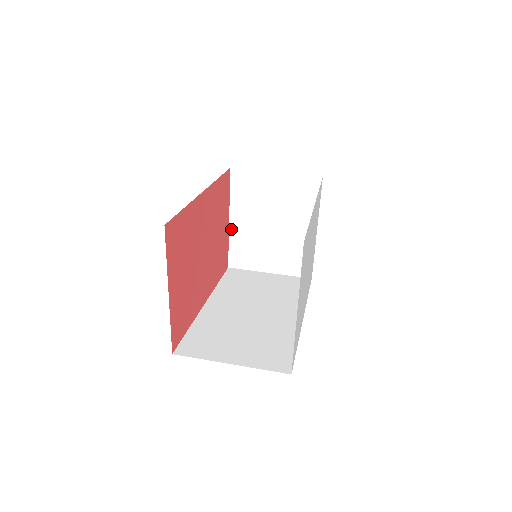
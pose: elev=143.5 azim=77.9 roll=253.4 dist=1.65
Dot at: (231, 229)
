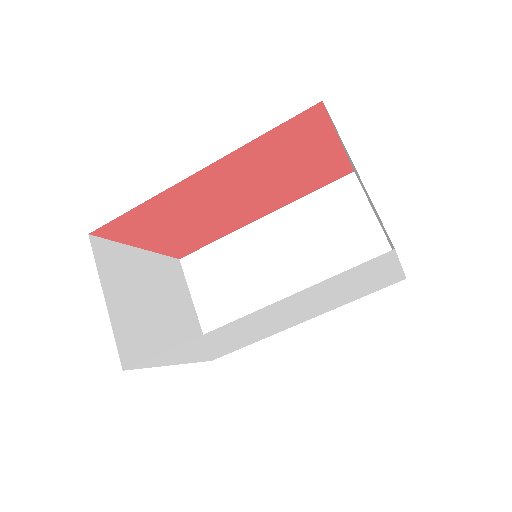
Dot at: (345, 151)
